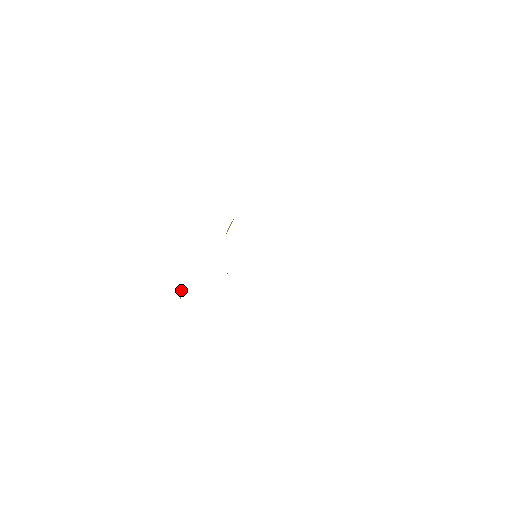
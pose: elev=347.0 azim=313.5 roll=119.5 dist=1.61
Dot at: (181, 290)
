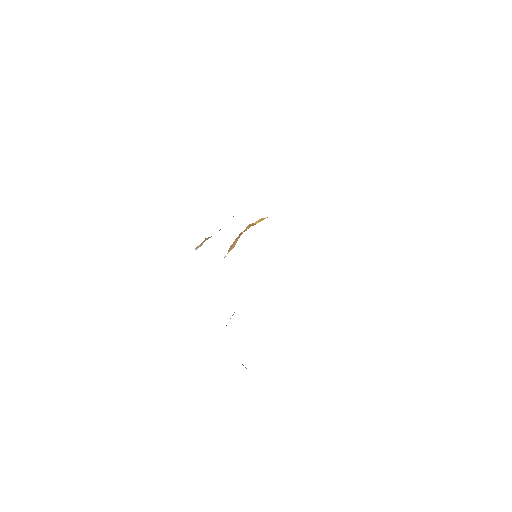
Dot at: (200, 245)
